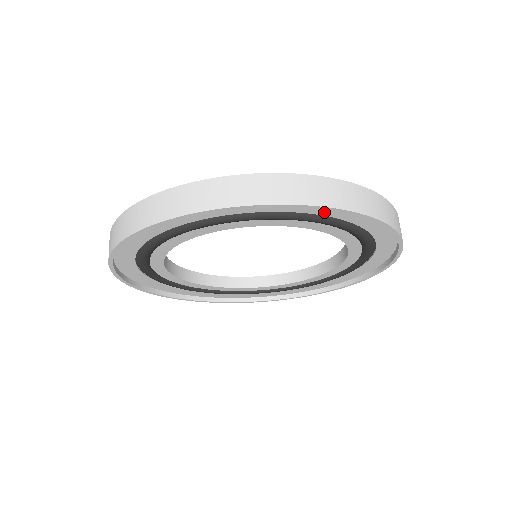
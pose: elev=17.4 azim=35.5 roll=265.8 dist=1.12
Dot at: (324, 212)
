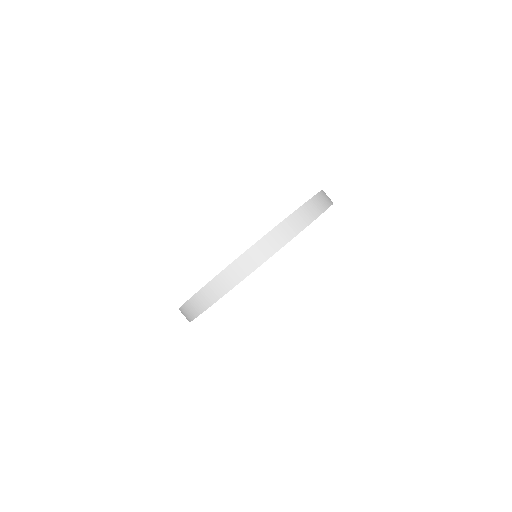
Dot at: occluded
